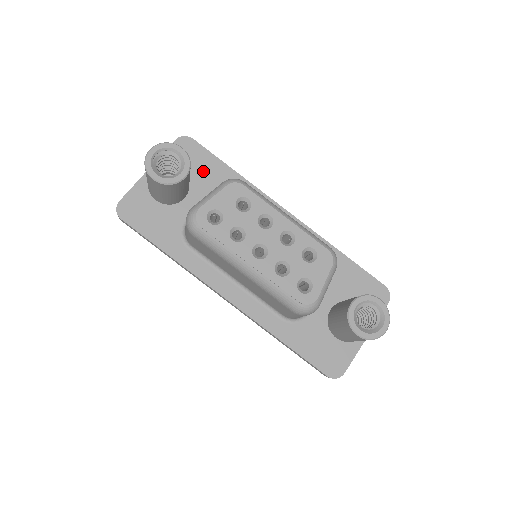
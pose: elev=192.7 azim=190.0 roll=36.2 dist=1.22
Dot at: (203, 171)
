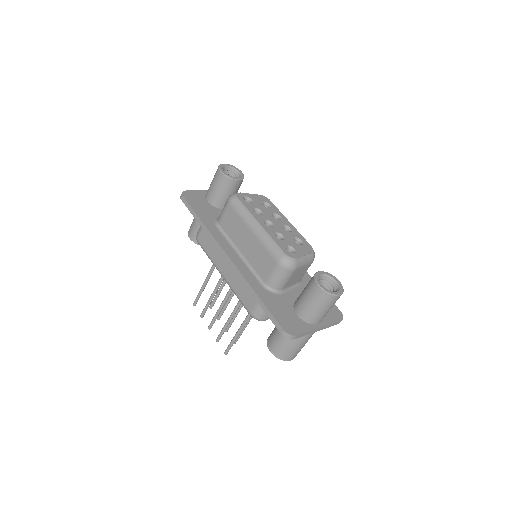
Dot at: occluded
